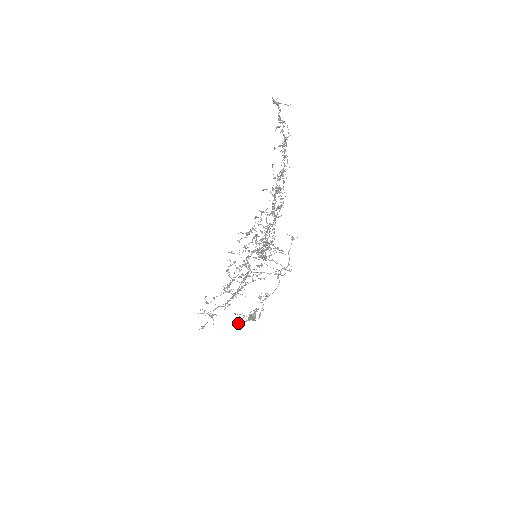
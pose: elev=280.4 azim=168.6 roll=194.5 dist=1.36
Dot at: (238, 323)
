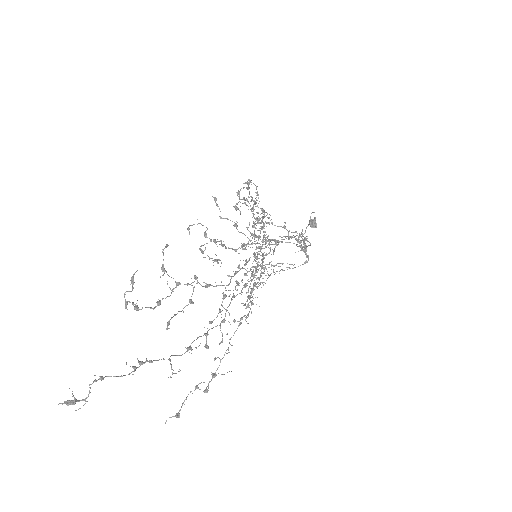
Dot at: occluded
